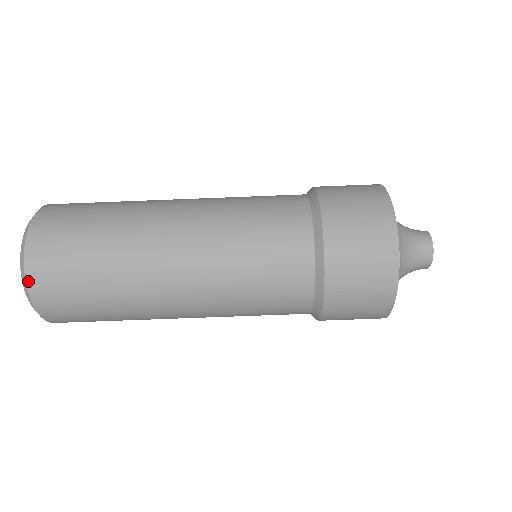
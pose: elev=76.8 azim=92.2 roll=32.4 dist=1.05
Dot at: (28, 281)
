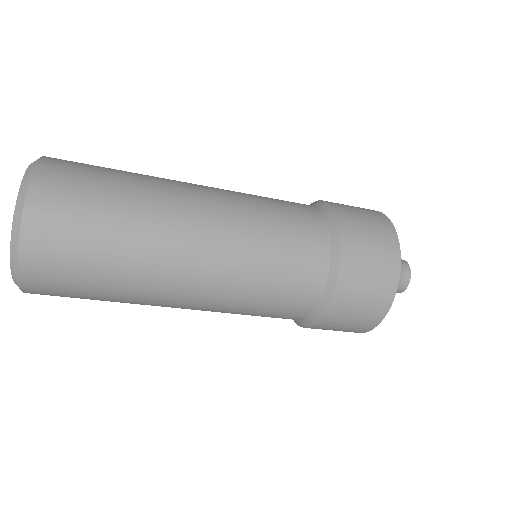
Dot at: (21, 270)
